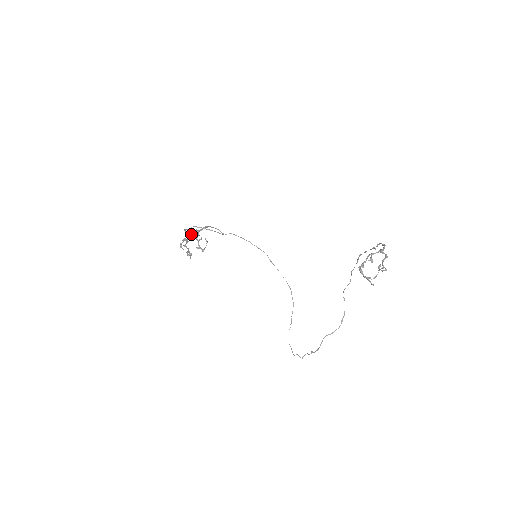
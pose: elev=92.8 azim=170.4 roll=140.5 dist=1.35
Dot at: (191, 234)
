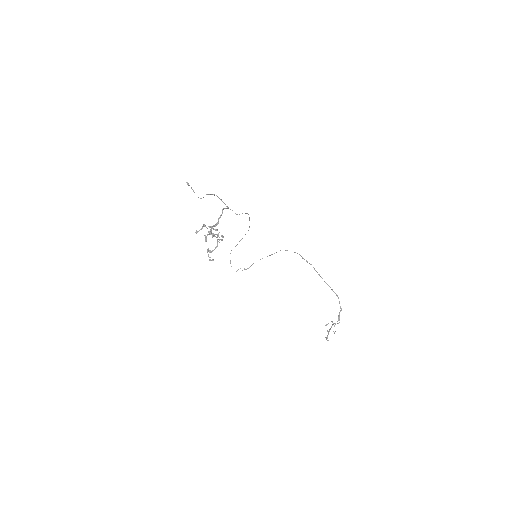
Dot at: (211, 228)
